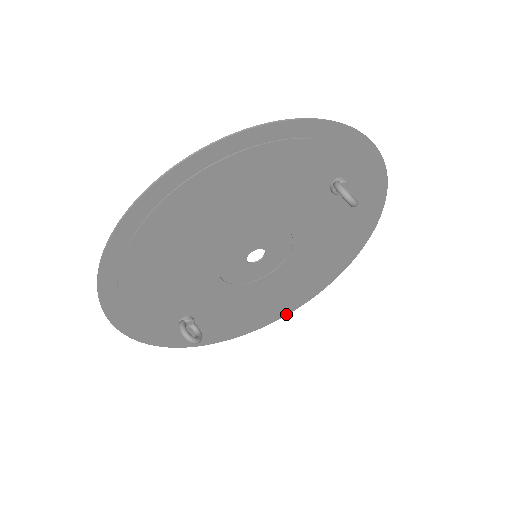
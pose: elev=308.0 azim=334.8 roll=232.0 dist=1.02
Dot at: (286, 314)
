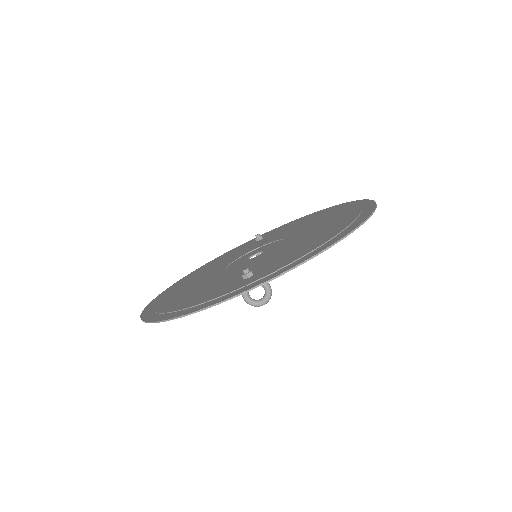
Dot at: occluded
